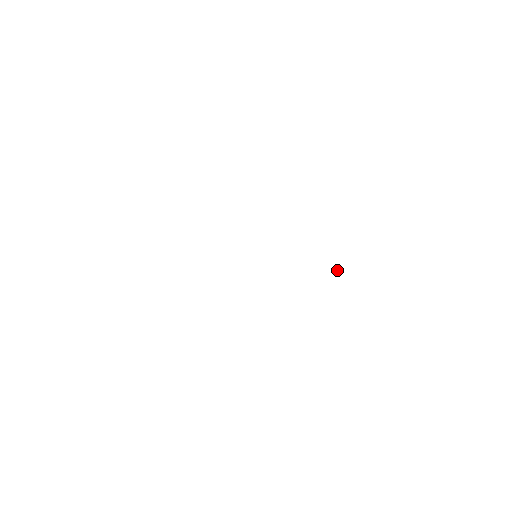
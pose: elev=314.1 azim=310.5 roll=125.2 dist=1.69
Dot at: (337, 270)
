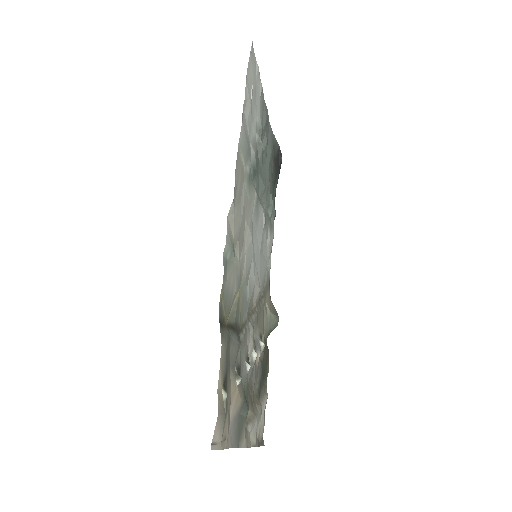
Dot at: (238, 380)
